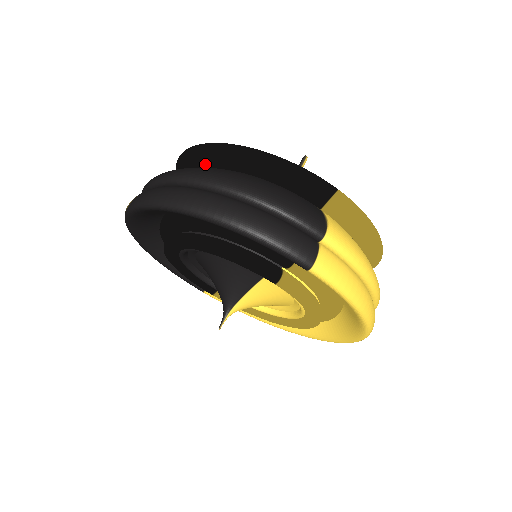
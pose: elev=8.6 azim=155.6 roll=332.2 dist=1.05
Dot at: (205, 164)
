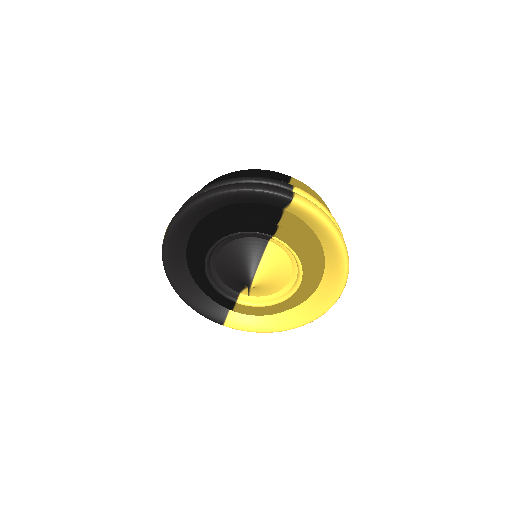
Dot at: occluded
